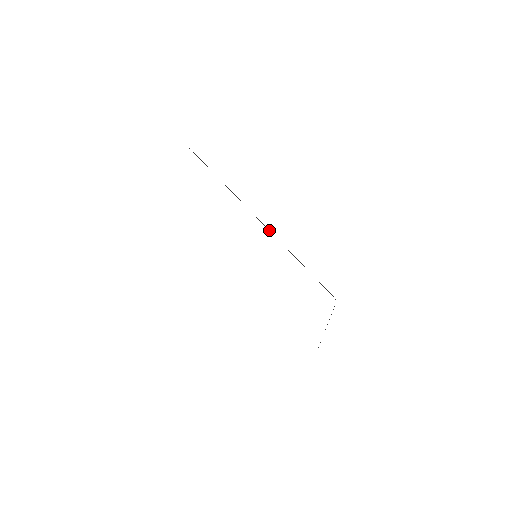
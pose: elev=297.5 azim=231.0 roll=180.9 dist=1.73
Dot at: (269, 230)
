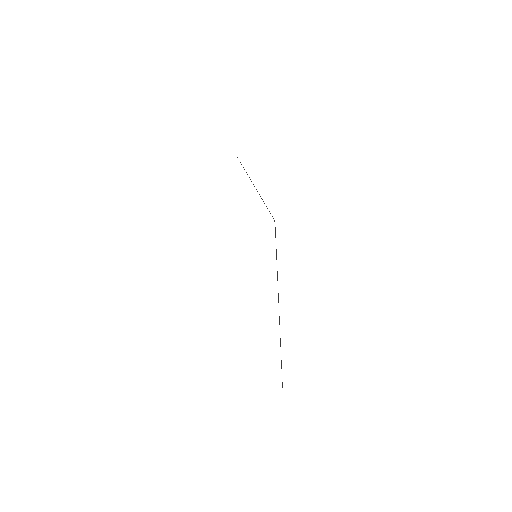
Dot at: (254, 186)
